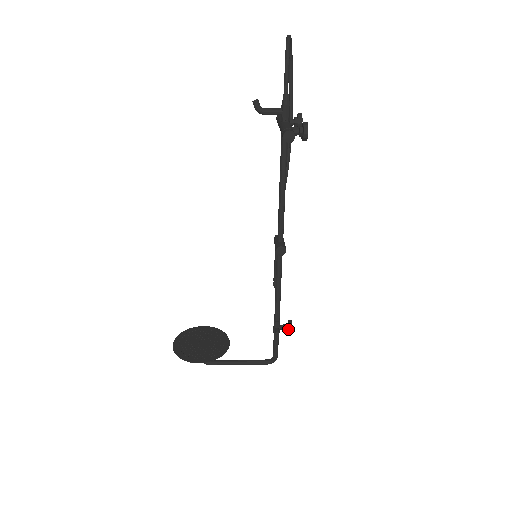
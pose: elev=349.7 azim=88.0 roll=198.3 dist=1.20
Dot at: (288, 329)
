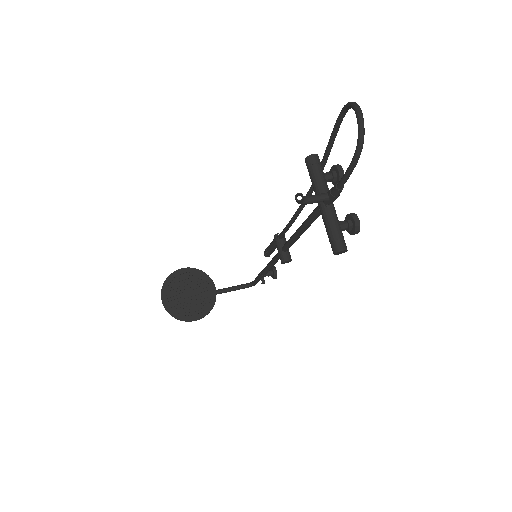
Dot at: (272, 276)
